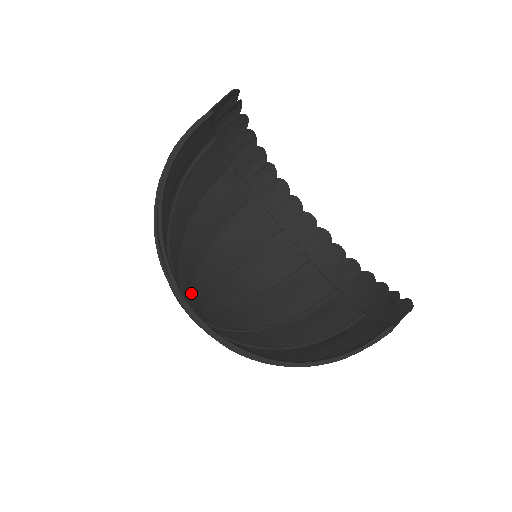
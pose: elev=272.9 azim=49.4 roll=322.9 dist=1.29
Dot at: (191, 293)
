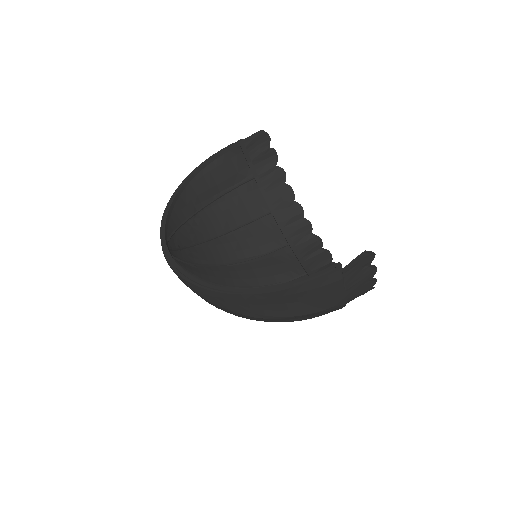
Dot at: (183, 260)
